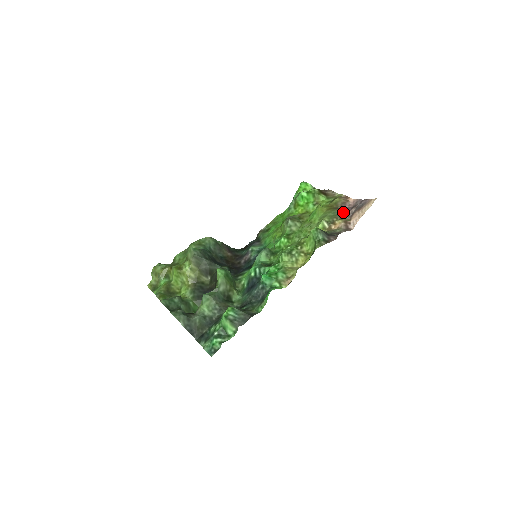
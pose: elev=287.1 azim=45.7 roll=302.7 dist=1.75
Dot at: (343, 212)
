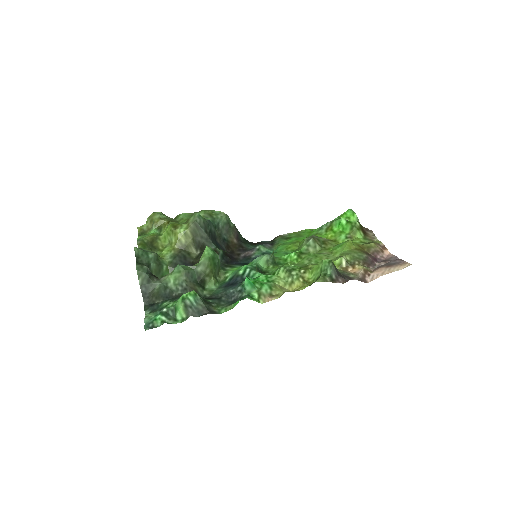
Dot at: (370, 260)
